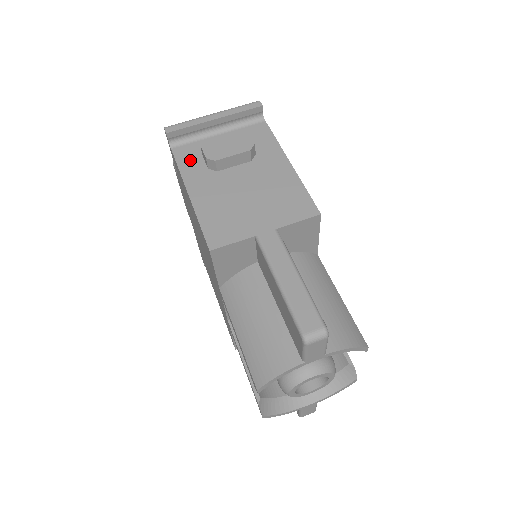
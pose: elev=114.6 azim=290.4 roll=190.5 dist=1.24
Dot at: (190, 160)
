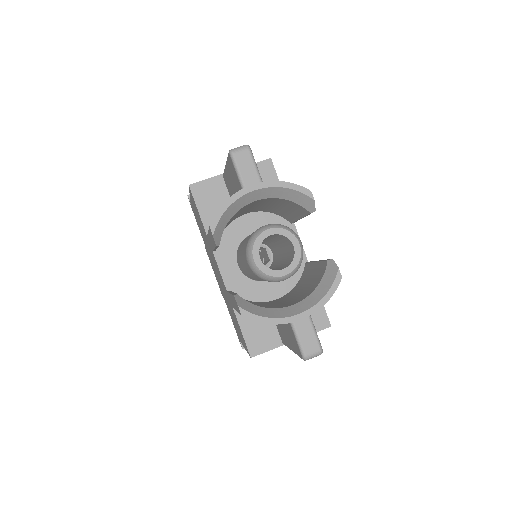
Dot at: occluded
